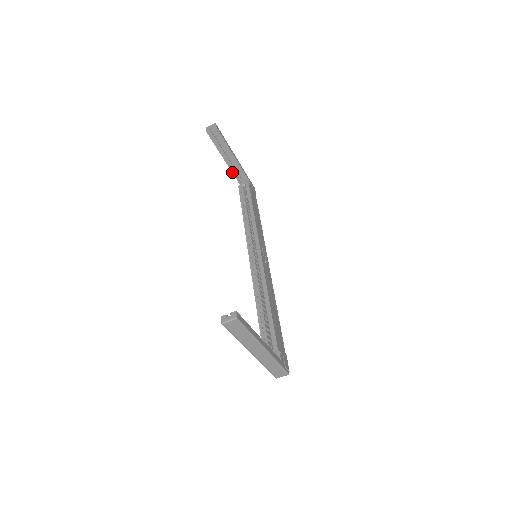
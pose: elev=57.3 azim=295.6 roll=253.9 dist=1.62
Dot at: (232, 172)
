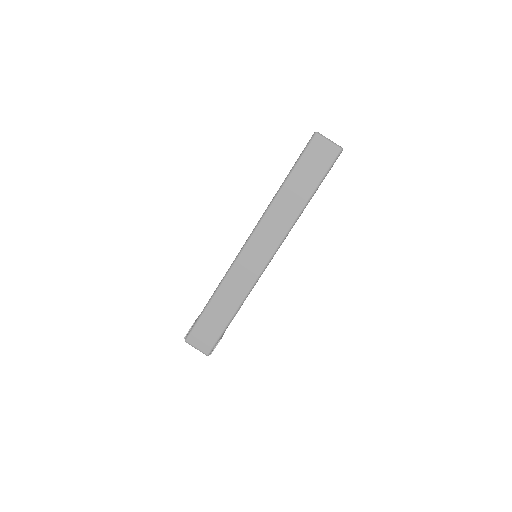
Dot at: occluded
